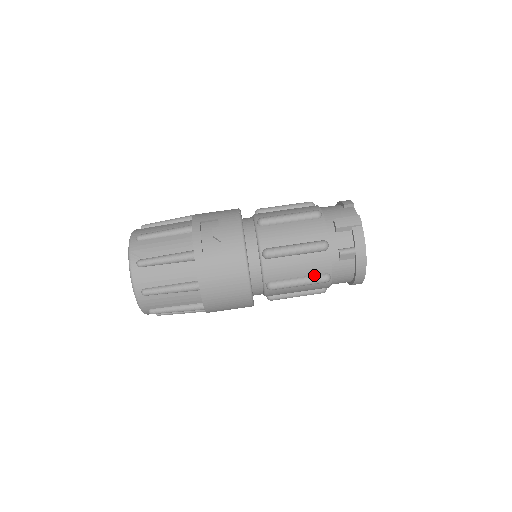
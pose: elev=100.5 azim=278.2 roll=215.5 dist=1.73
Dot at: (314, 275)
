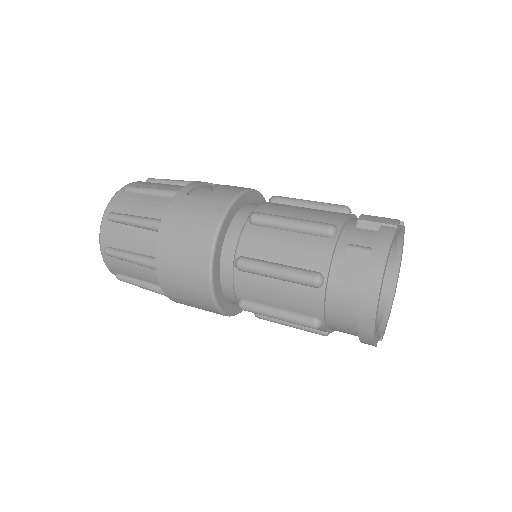
Dot at: (301, 268)
